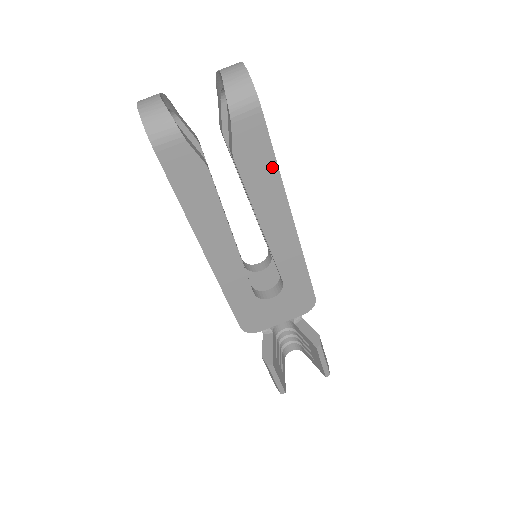
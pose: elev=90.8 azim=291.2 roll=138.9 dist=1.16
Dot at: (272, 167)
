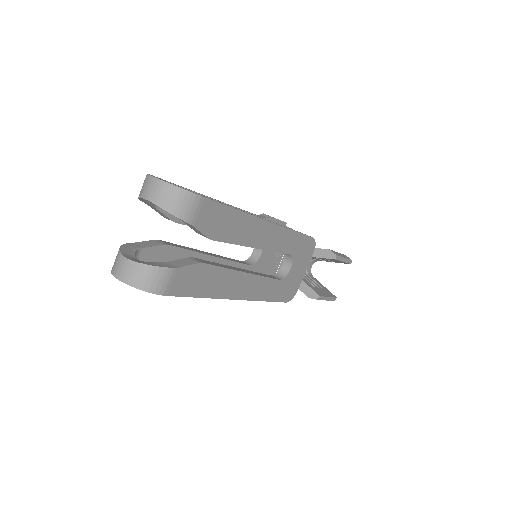
Dot at: (235, 215)
